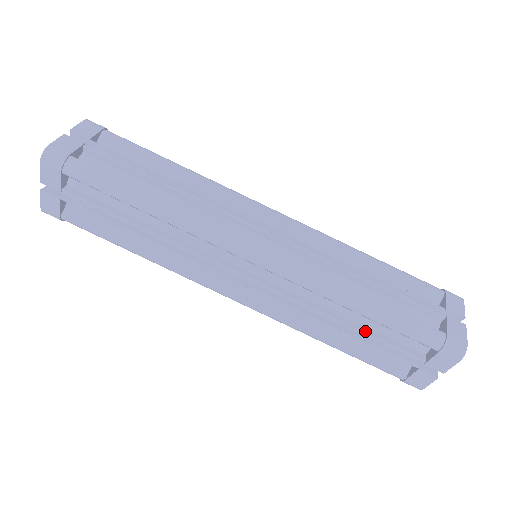
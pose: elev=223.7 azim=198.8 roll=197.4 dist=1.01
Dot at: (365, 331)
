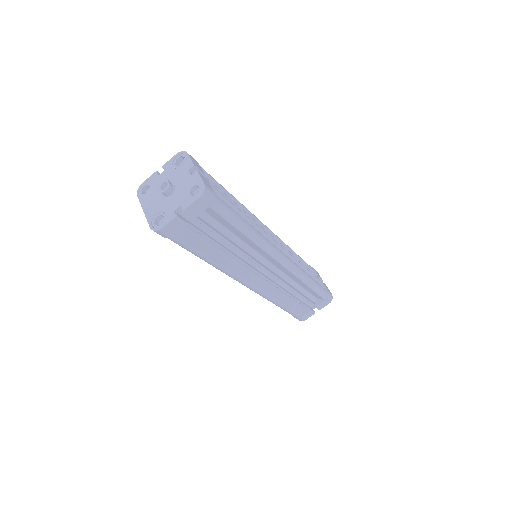
Dot at: (302, 295)
